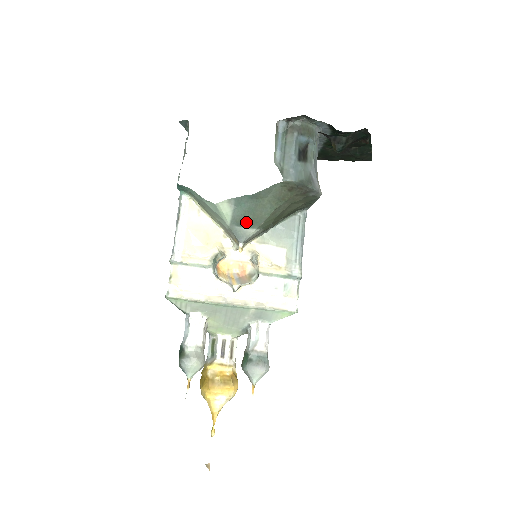
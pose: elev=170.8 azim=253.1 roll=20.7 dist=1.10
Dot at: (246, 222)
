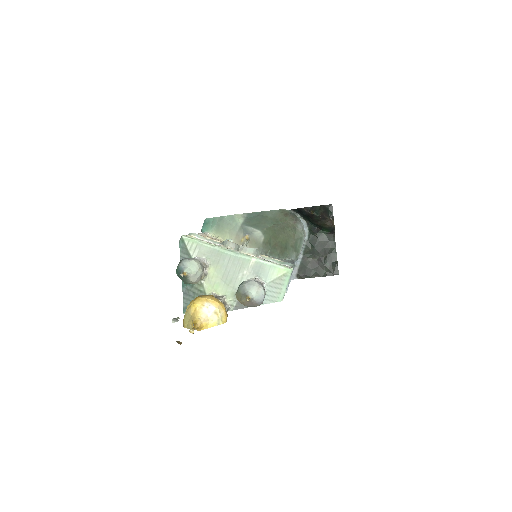
Dot at: (253, 225)
